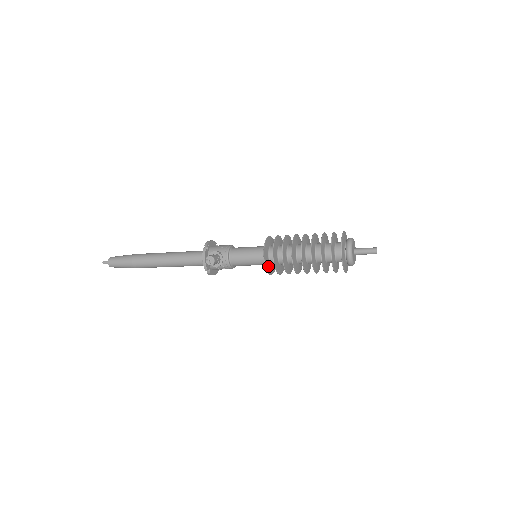
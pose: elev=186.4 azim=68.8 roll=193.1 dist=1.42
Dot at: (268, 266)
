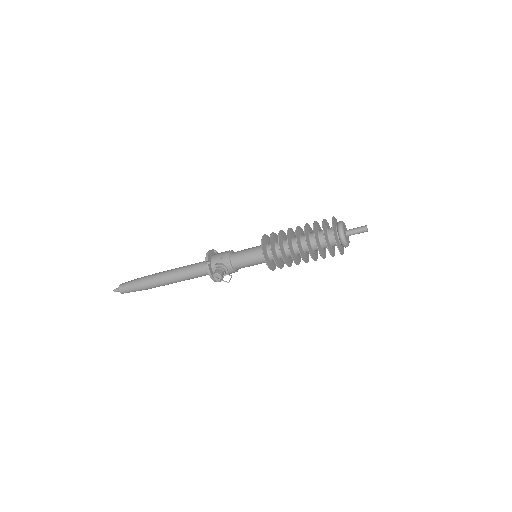
Dot at: (271, 265)
